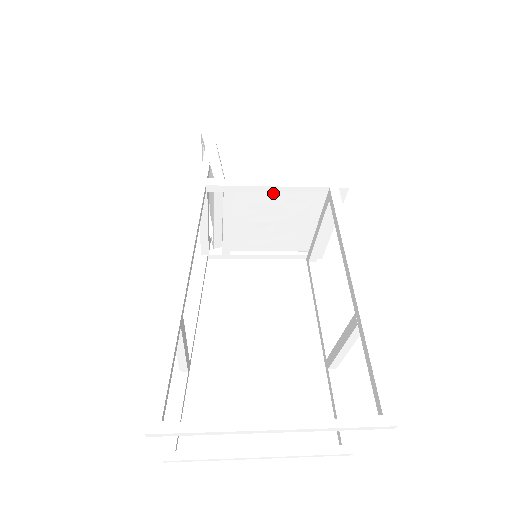
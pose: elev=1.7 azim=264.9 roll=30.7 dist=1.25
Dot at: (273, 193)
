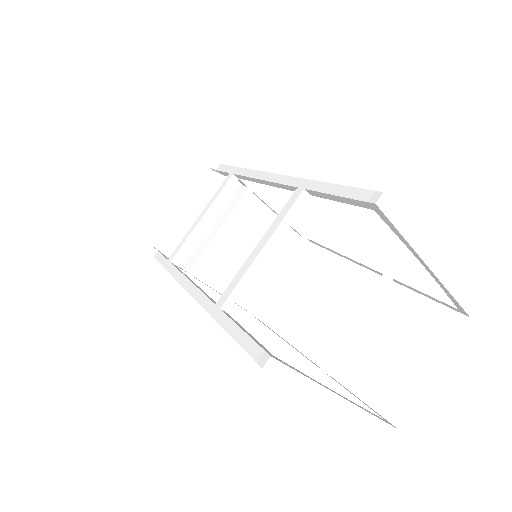
Dot at: (269, 216)
